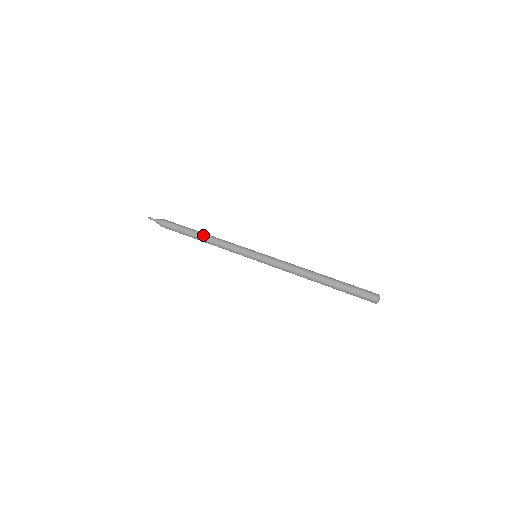
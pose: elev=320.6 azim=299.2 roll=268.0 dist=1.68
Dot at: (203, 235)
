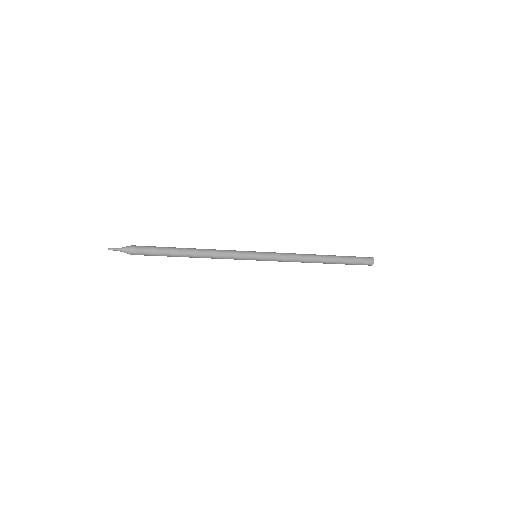
Dot at: (192, 249)
